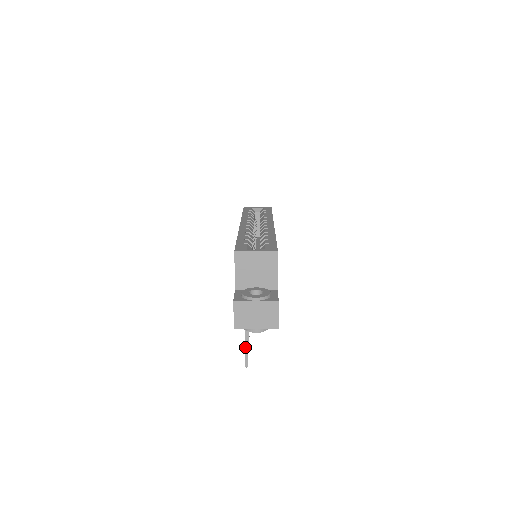
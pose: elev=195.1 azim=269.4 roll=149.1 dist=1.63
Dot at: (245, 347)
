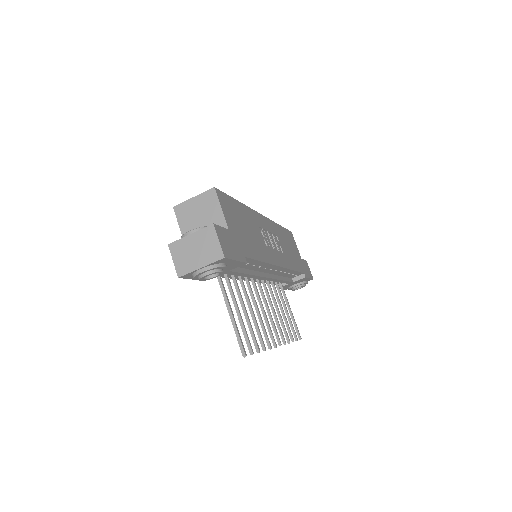
Dot at: (234, 329)
